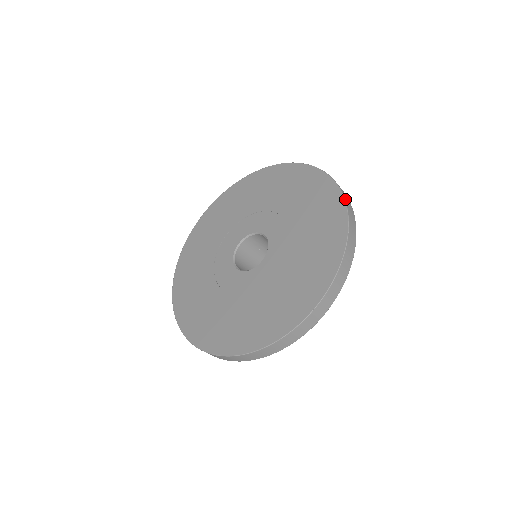
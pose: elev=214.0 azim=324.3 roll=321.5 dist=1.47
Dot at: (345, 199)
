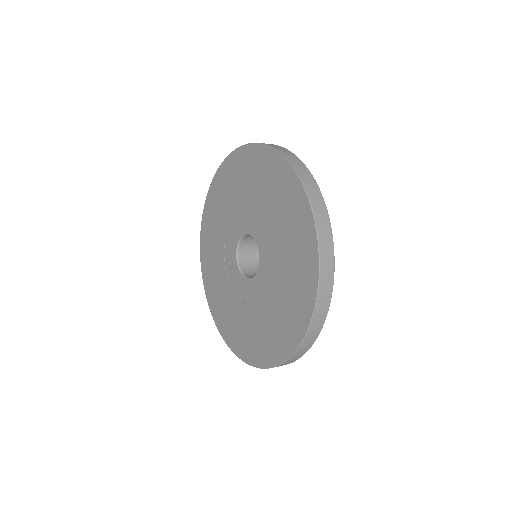
Dot at: (312, 321)
